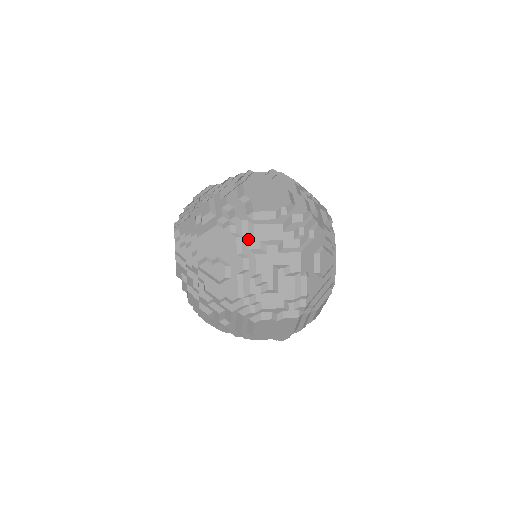
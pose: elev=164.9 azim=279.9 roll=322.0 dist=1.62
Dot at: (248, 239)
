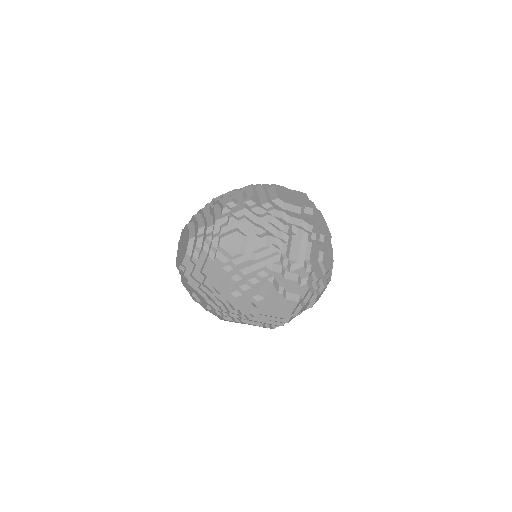
Dot at: occluded
